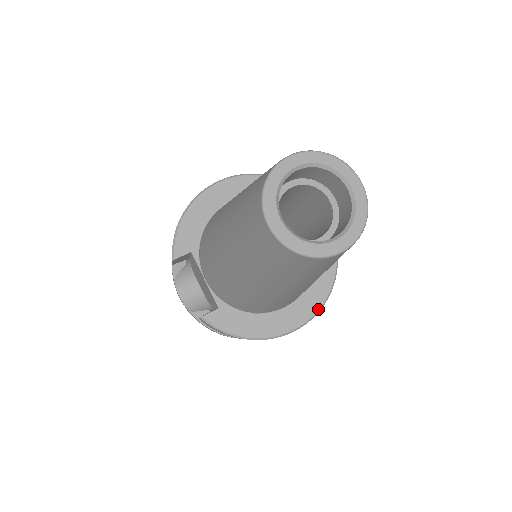
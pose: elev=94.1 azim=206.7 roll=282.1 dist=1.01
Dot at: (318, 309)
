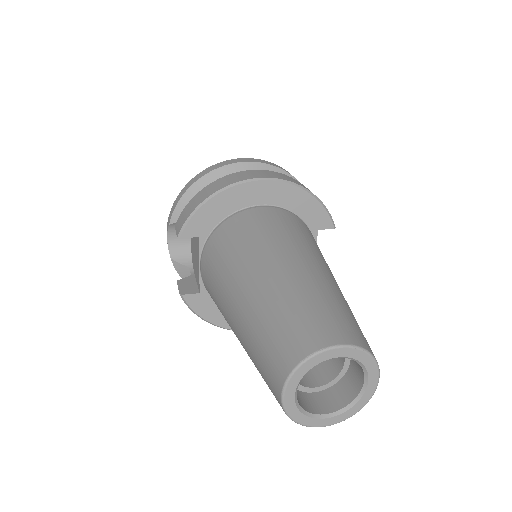
Dot at: occluded
